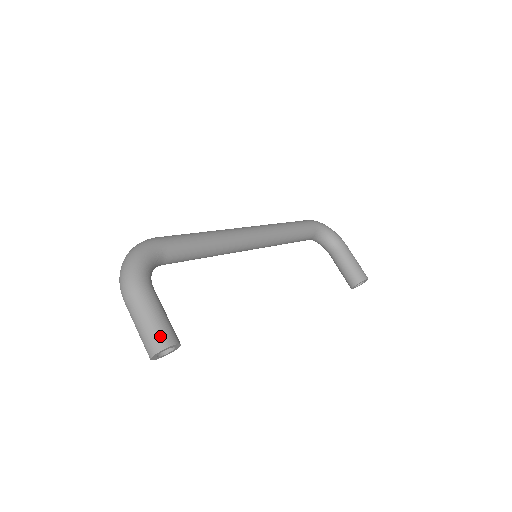
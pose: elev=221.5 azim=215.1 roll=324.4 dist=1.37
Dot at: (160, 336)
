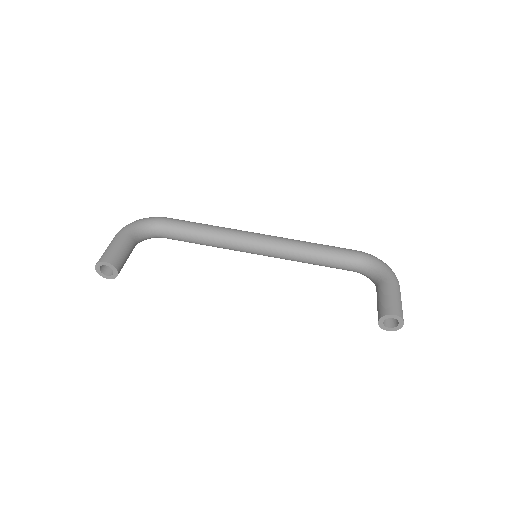
Dot at: (104, 256)
